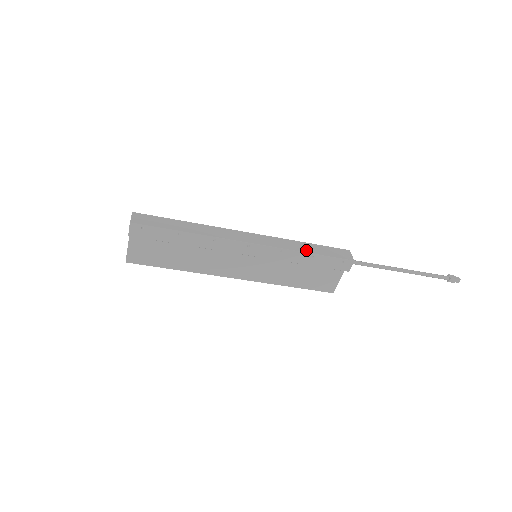
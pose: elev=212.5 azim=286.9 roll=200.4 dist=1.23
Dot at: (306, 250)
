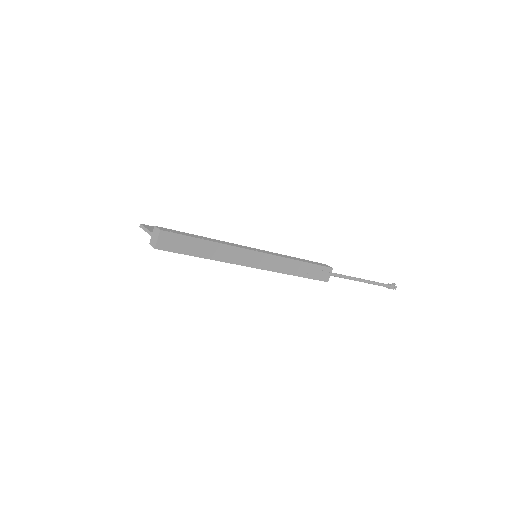
Dot at: (297, 273)
